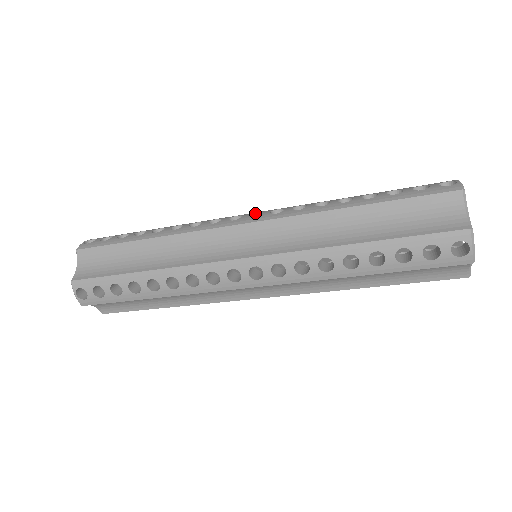
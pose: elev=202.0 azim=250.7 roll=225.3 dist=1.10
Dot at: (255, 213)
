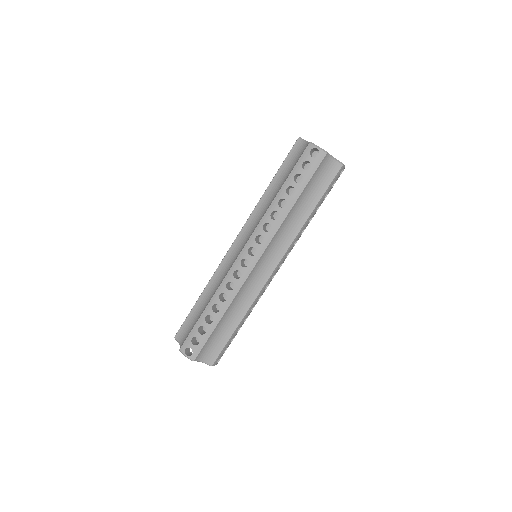
Dot at: occluded
